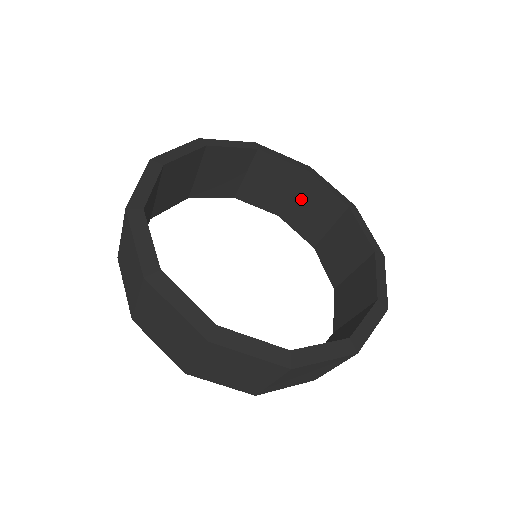
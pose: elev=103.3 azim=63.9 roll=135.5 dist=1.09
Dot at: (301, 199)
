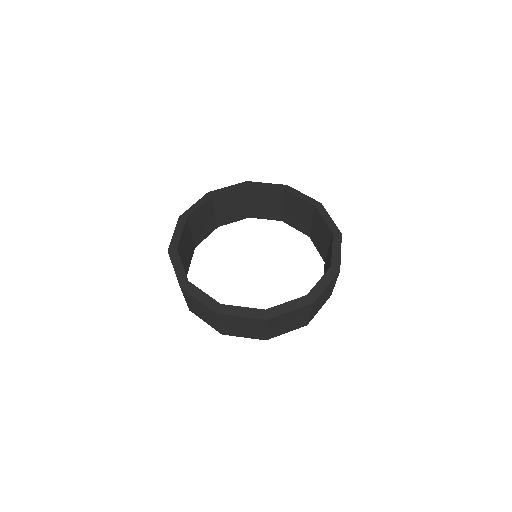
Dot at: (289, 207)
